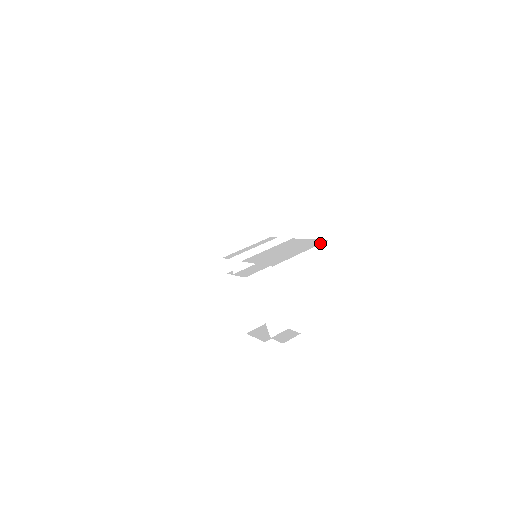
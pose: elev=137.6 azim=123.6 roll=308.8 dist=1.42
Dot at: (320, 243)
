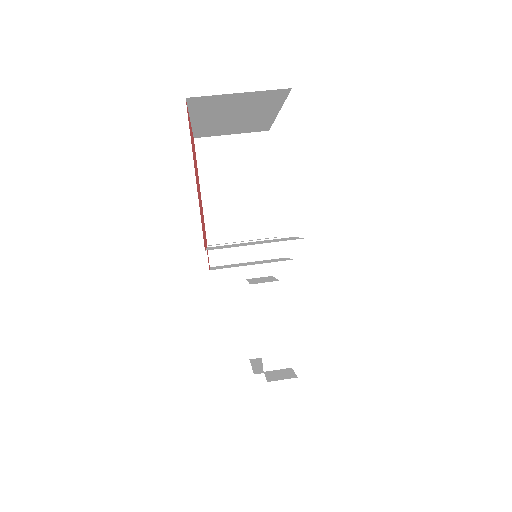
Dot at: (294, 239)
